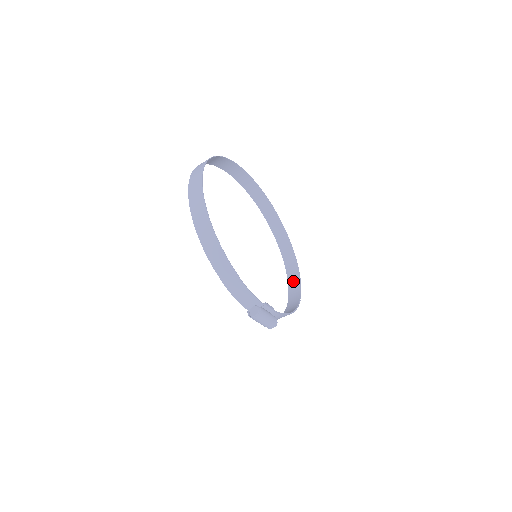
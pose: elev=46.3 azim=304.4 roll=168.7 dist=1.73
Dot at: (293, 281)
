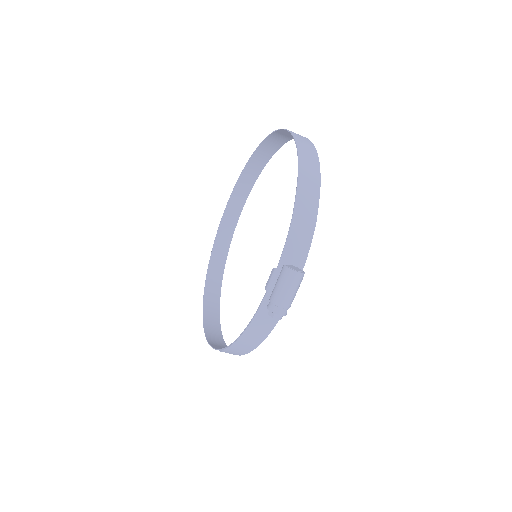
Dot at: (216, 342)
